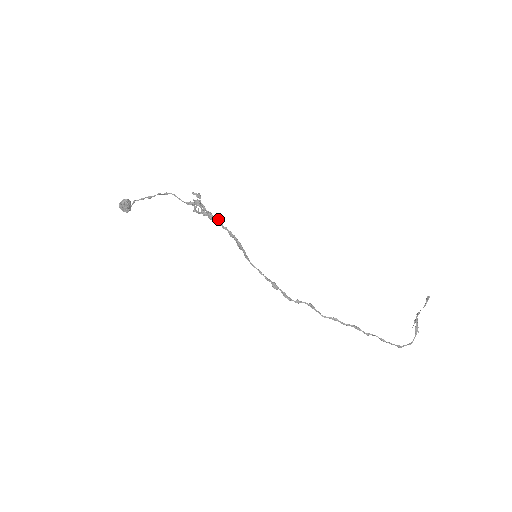
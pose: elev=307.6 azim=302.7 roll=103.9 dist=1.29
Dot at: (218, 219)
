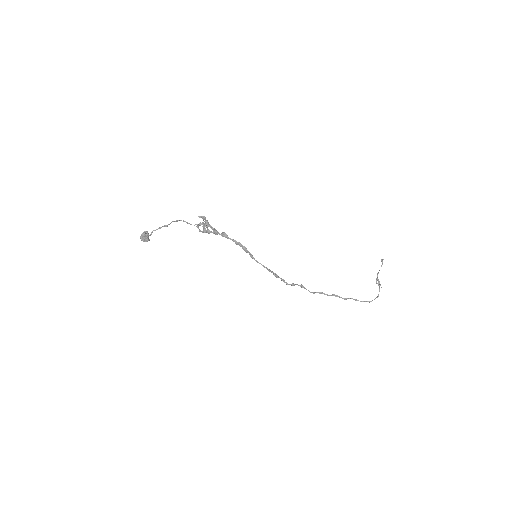
Dot at: (223, 233)
